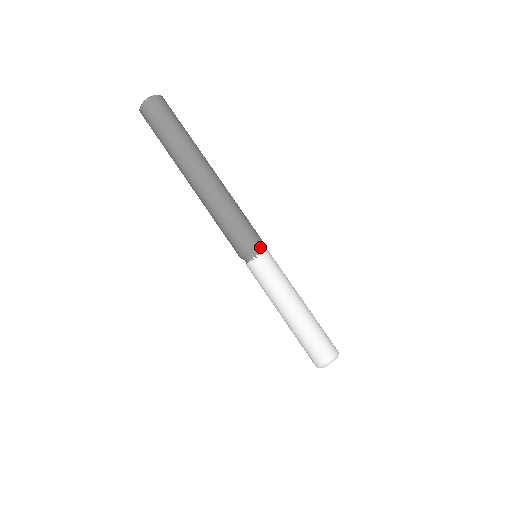
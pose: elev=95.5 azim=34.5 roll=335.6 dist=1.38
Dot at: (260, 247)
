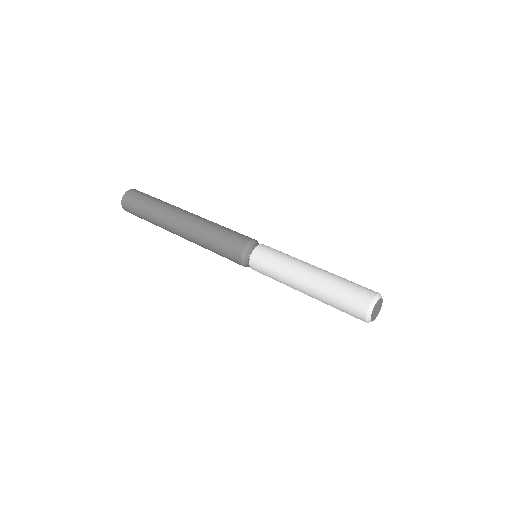
Dot at: (252, 244)
